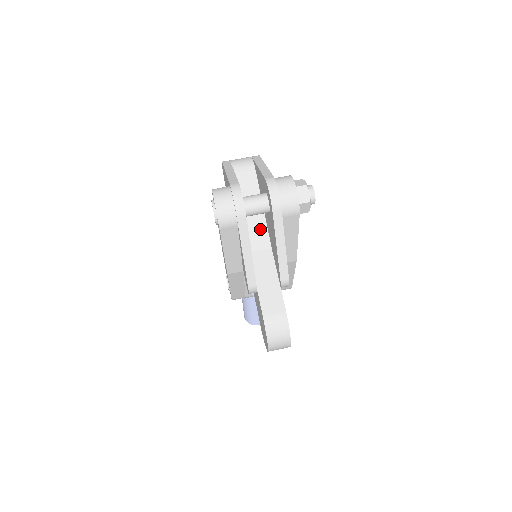
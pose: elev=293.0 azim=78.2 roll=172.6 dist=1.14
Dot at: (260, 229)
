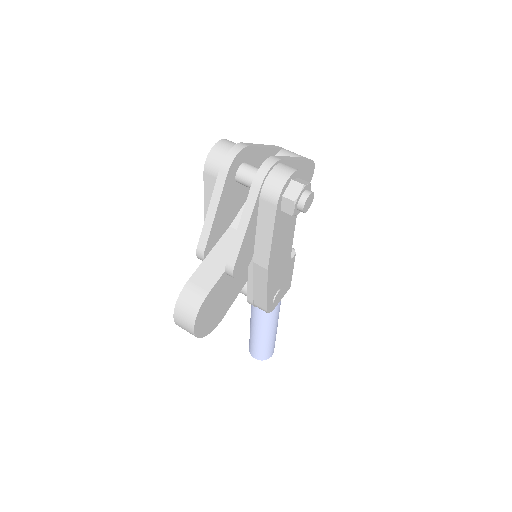
Dot at: occluded
